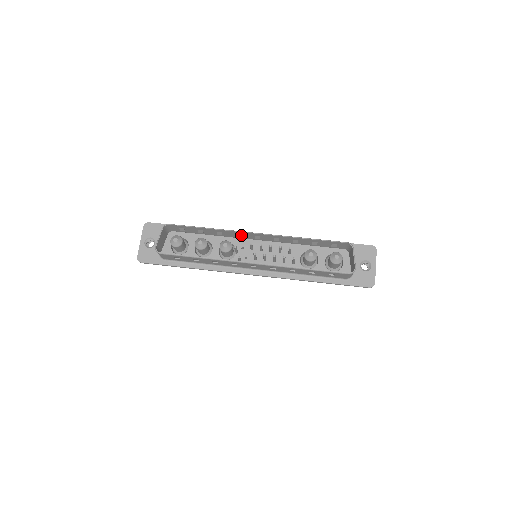
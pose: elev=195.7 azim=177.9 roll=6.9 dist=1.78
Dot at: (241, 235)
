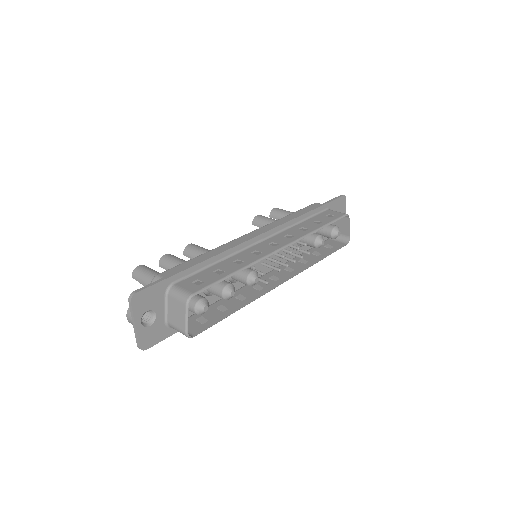
Dot at: (259, 252)
